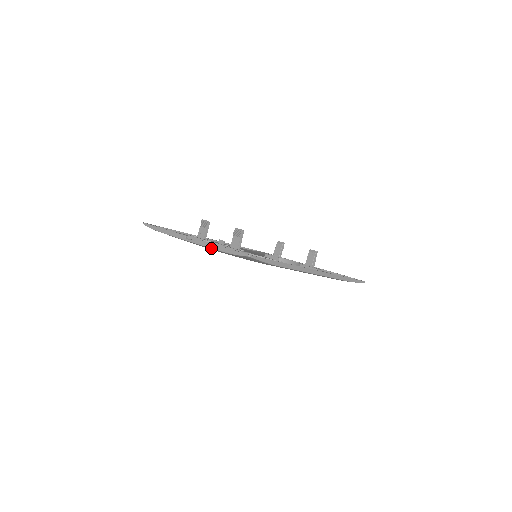
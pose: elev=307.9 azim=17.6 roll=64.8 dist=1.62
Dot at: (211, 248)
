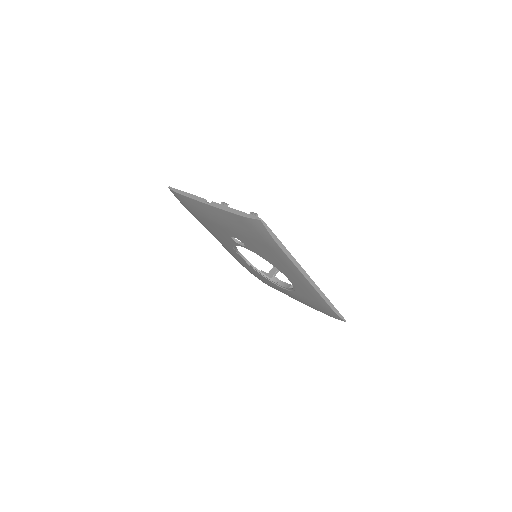
Dot at: (227, 211)
